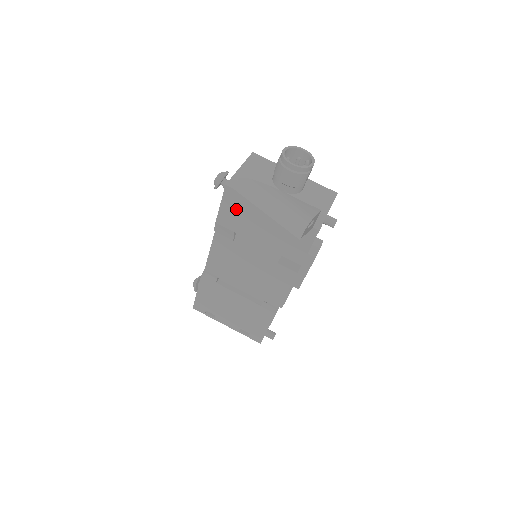
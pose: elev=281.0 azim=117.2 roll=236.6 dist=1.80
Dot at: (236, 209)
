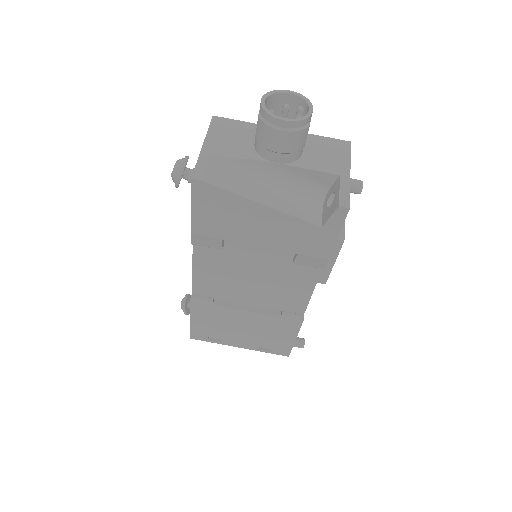
Dot at: (216, 209)
